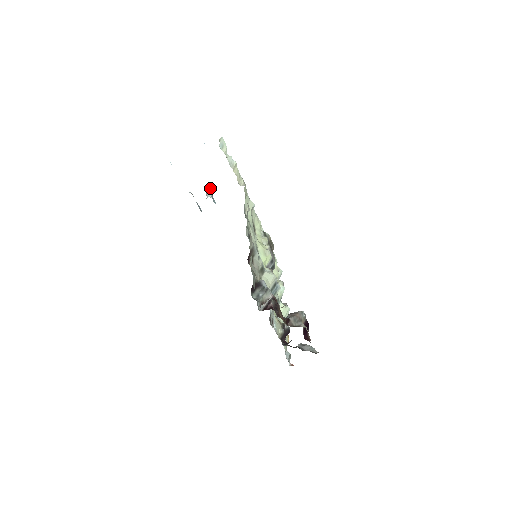
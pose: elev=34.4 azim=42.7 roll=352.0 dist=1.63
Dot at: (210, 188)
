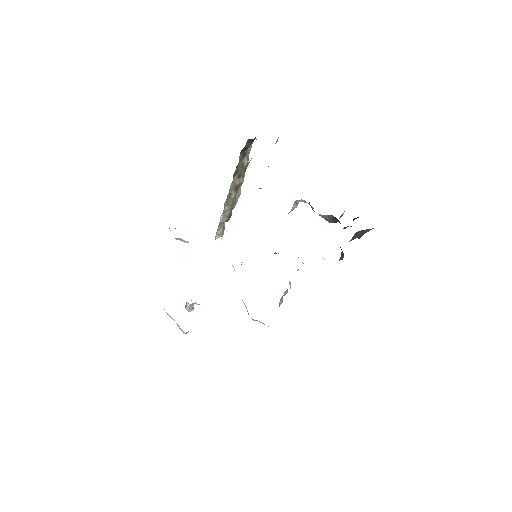
Dot at: occluded
